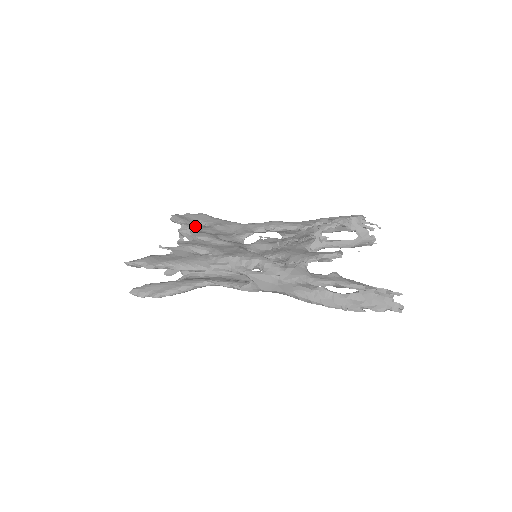
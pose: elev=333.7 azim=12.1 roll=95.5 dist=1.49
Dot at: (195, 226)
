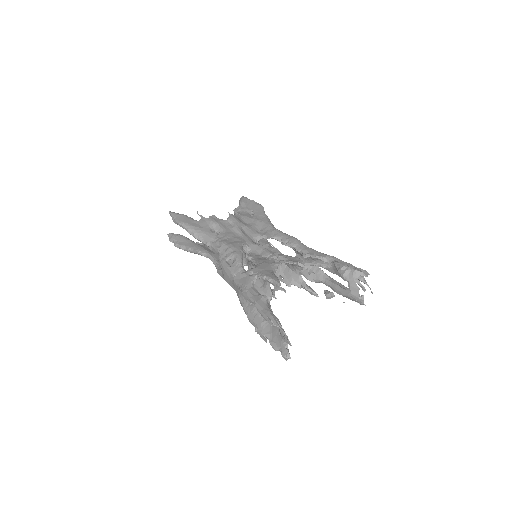
Dot at: (245, 212)
